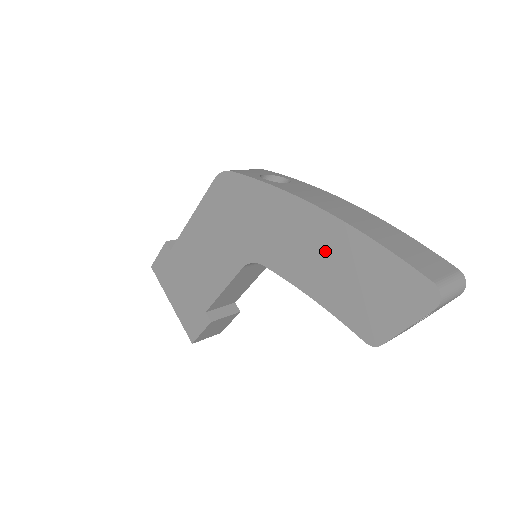
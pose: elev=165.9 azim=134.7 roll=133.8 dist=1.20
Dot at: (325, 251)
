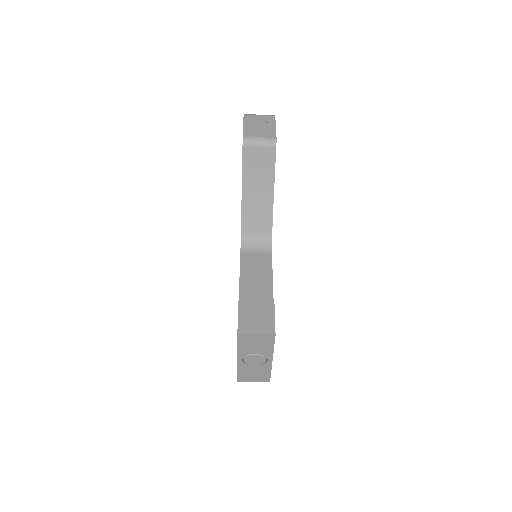
Dot at: occluded
